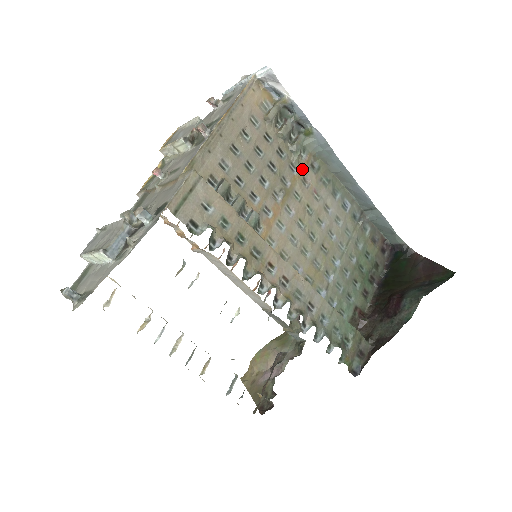
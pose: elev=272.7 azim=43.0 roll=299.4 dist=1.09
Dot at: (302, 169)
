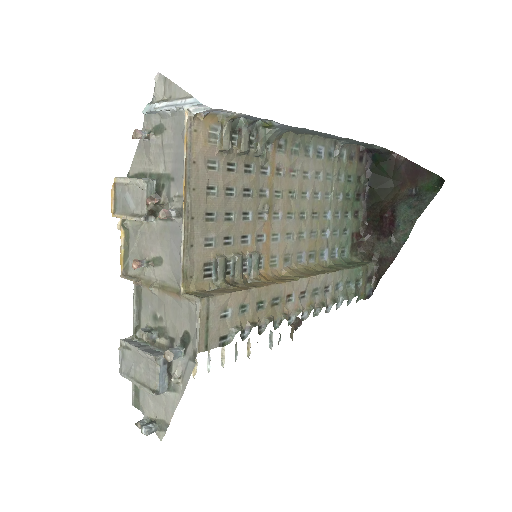
Dot at: (272, 162)
